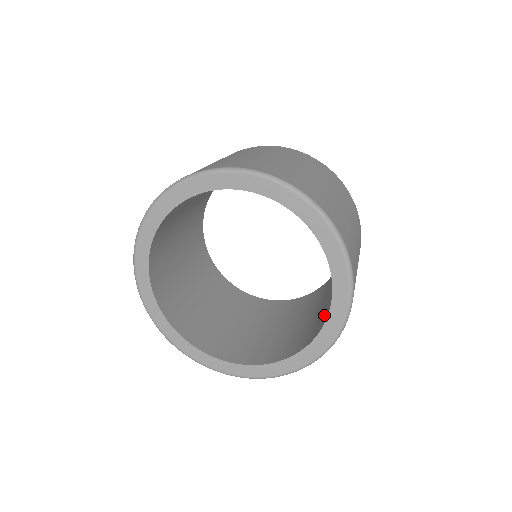
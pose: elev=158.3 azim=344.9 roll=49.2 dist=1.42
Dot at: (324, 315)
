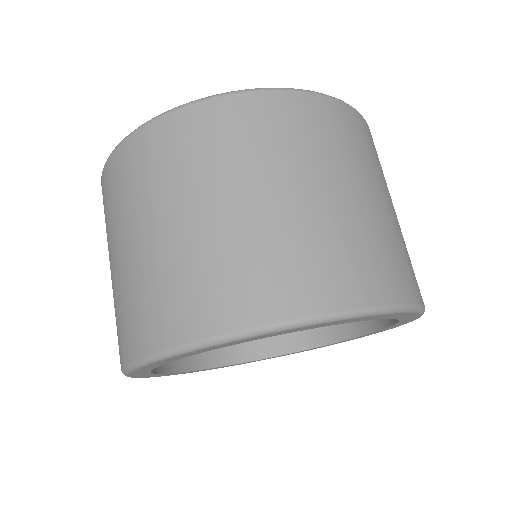
Dot at: occluded
